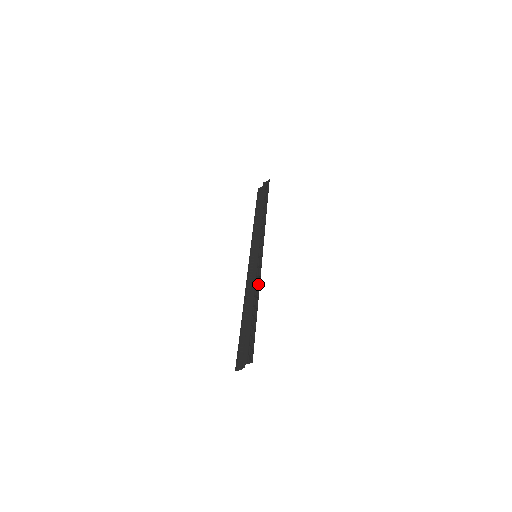
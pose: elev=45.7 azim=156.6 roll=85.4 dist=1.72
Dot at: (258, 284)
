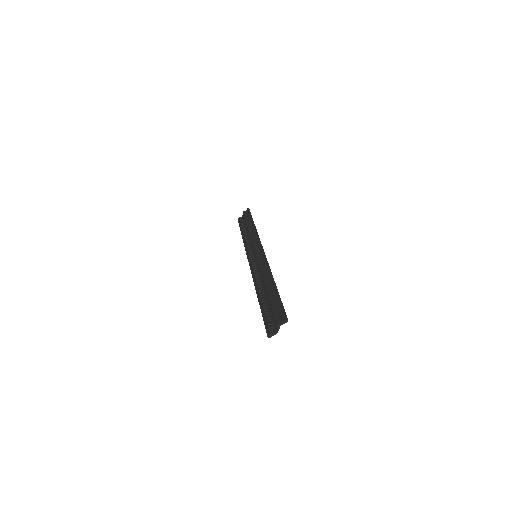
Dot at: (268, 269)
